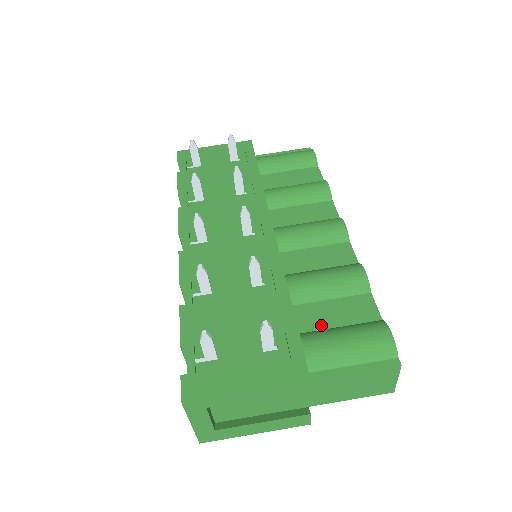
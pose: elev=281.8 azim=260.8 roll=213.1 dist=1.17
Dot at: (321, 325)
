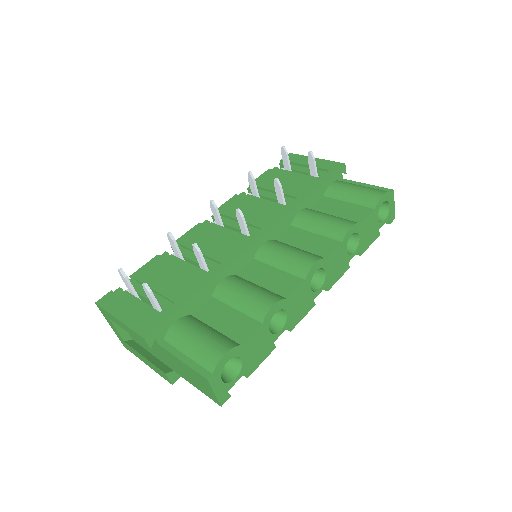
Dot at: (208, 320)
